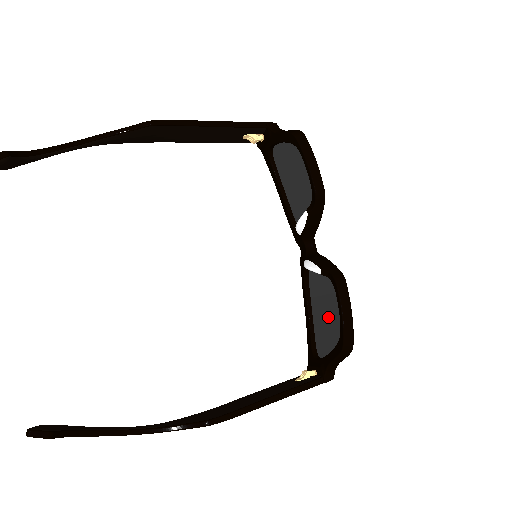
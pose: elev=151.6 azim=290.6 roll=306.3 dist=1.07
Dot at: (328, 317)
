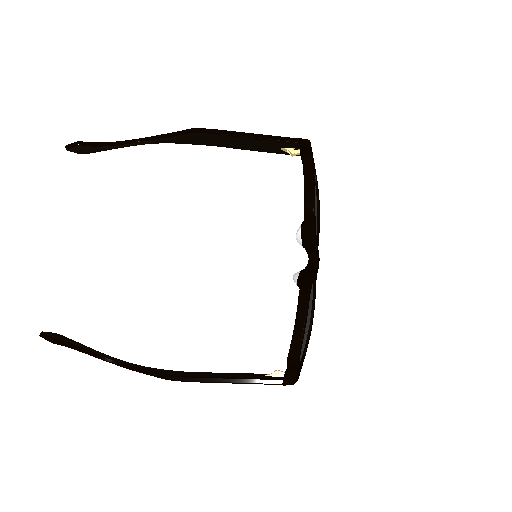
Dot at: occluded
